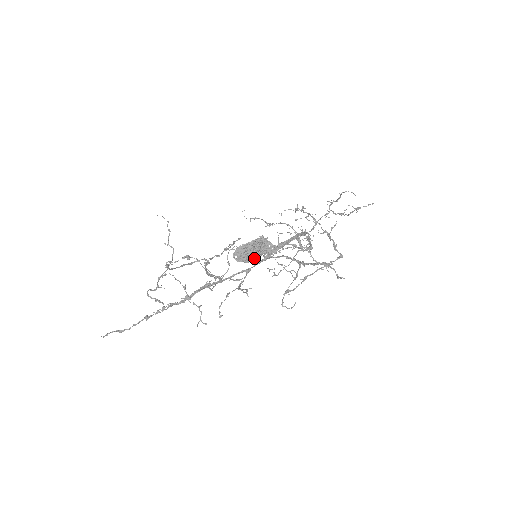
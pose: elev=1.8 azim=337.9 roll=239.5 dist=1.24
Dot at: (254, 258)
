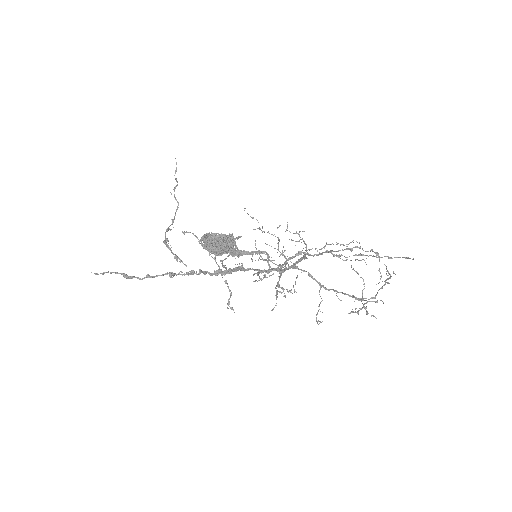
Dot at: (220, 252)
